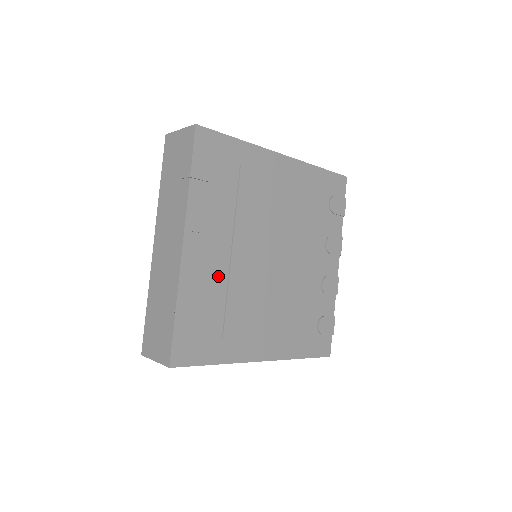
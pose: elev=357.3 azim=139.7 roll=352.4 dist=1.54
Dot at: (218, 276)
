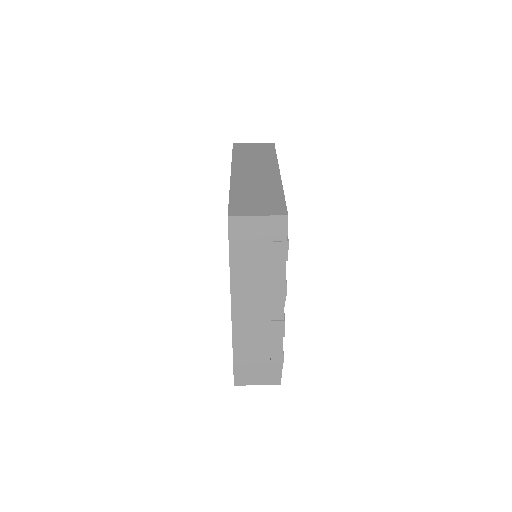
Dot at: occluded
